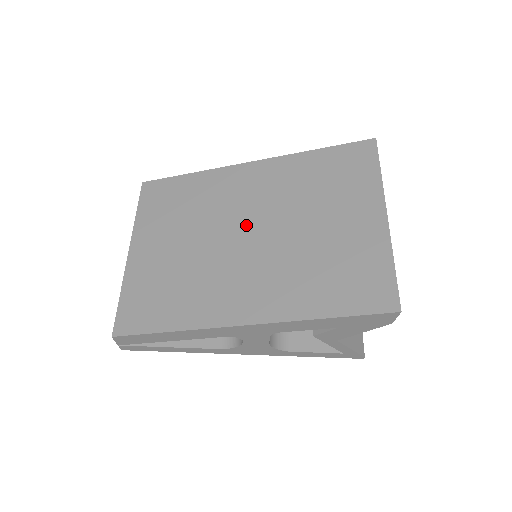
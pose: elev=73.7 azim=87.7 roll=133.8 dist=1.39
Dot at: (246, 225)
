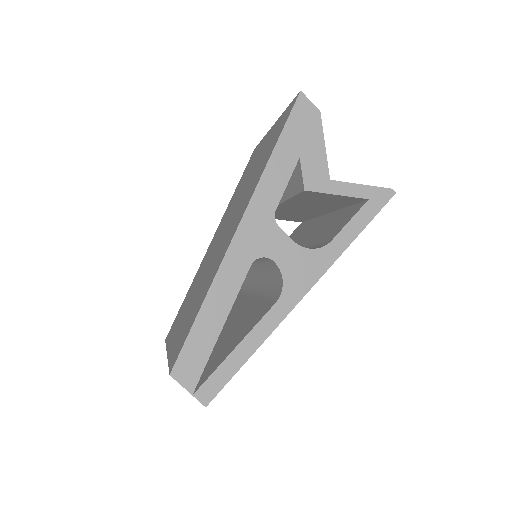
Dot at: (219, 238)
